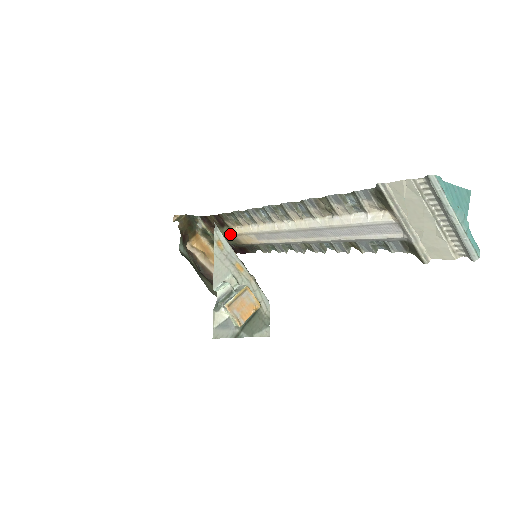
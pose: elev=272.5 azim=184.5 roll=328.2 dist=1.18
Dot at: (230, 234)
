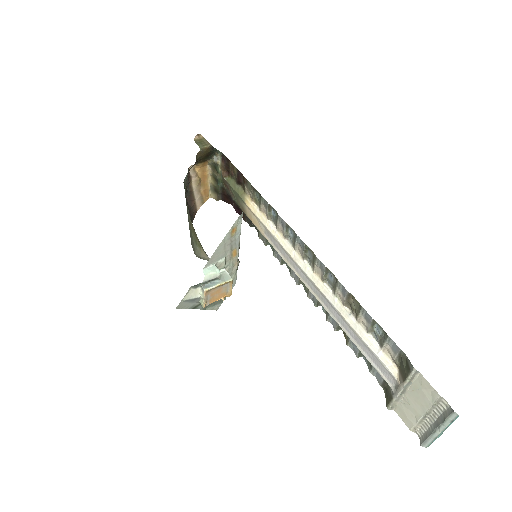
Dot at: (241, 197)
